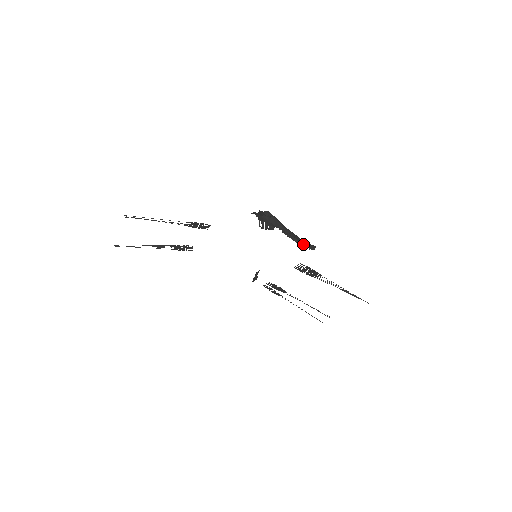
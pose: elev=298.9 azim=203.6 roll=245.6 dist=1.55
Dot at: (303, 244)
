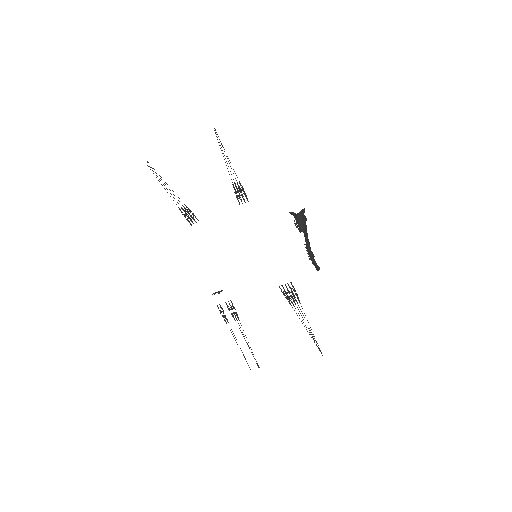
Dot at: (314, 260)
